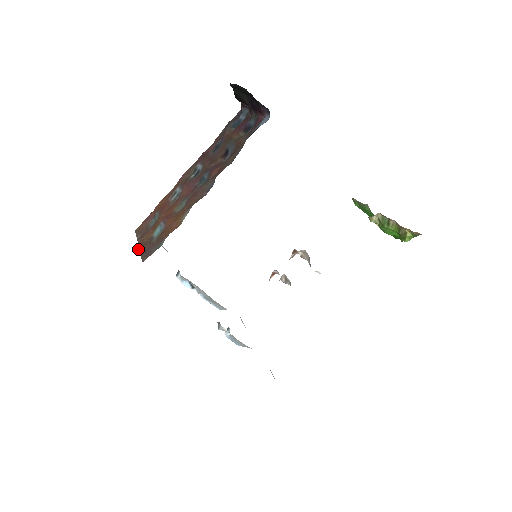
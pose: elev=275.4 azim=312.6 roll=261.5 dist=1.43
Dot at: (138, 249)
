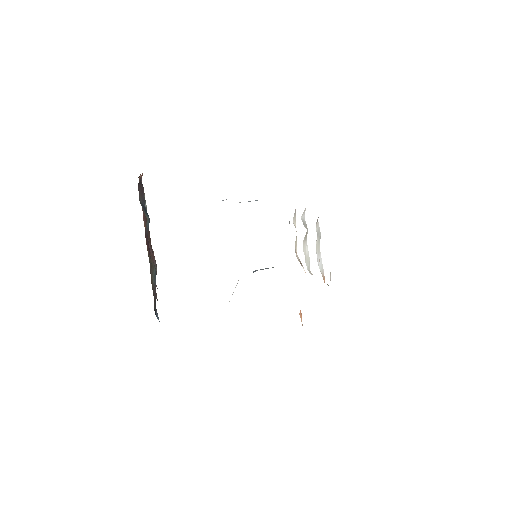
Dot at: occluded
